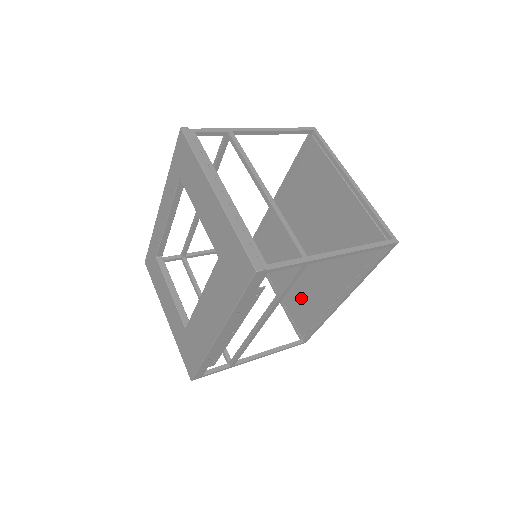
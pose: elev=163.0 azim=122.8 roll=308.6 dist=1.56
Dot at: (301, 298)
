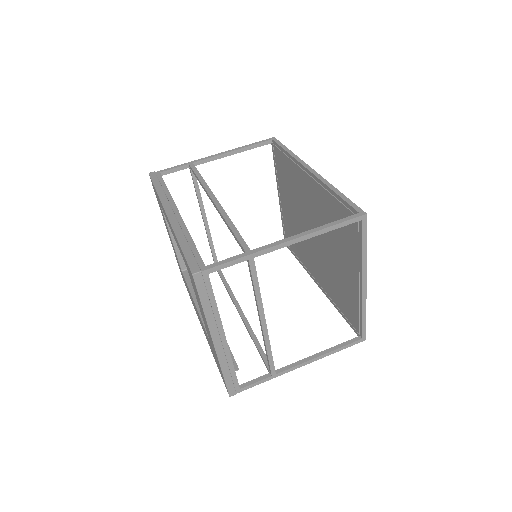
Dot at: occluded
